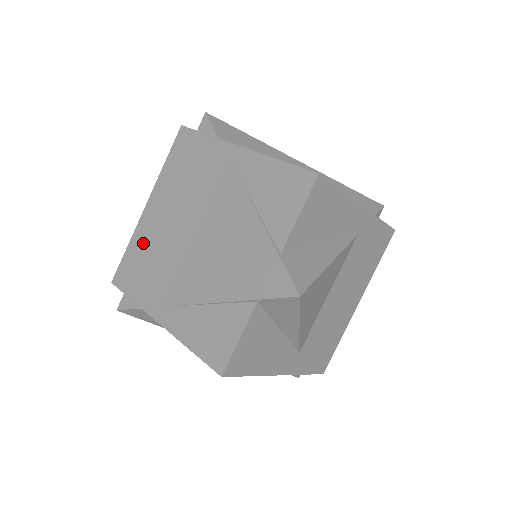
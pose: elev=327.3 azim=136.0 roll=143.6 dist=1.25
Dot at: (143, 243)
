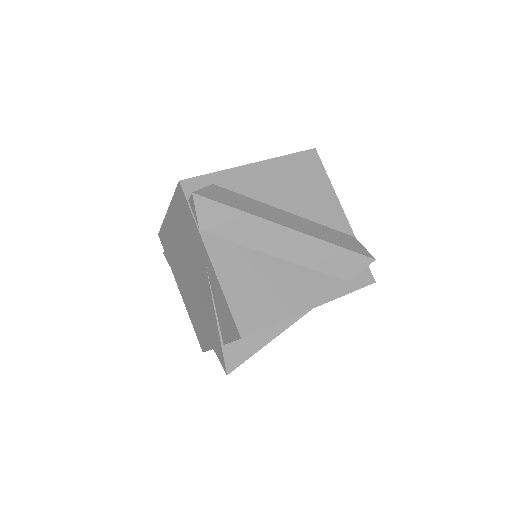
Dot at: (169, 236)
